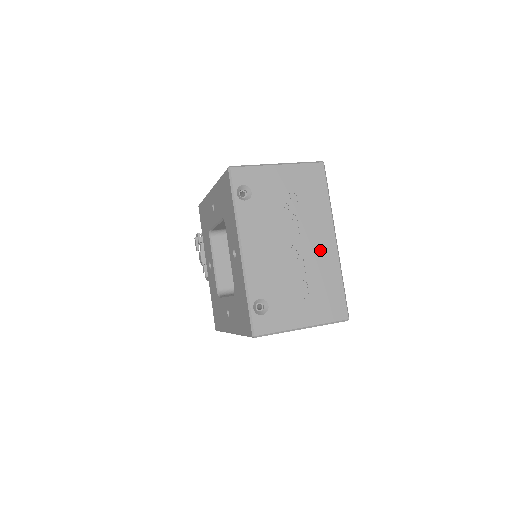
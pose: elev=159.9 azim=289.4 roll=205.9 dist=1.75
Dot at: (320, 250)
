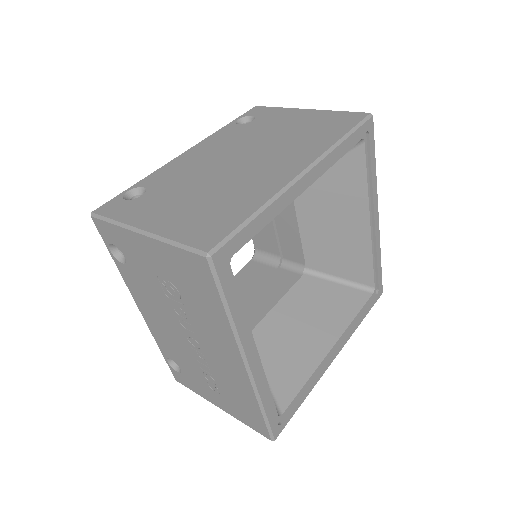
Dot at: (225, 363)
